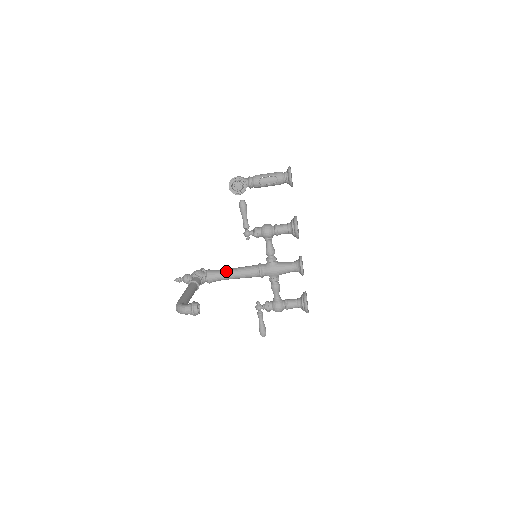
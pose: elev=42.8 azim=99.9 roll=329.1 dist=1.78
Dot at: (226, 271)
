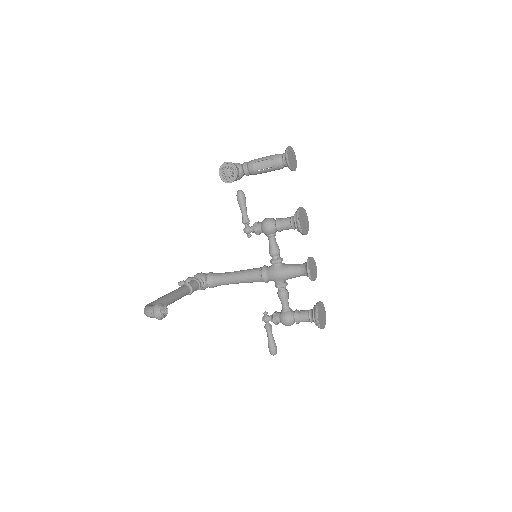
Dot at: (227, 274)
